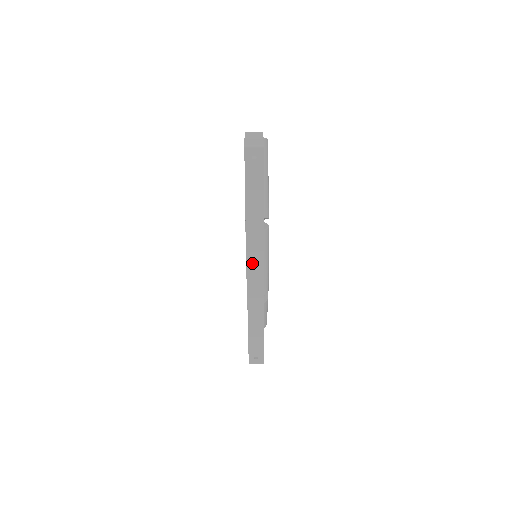
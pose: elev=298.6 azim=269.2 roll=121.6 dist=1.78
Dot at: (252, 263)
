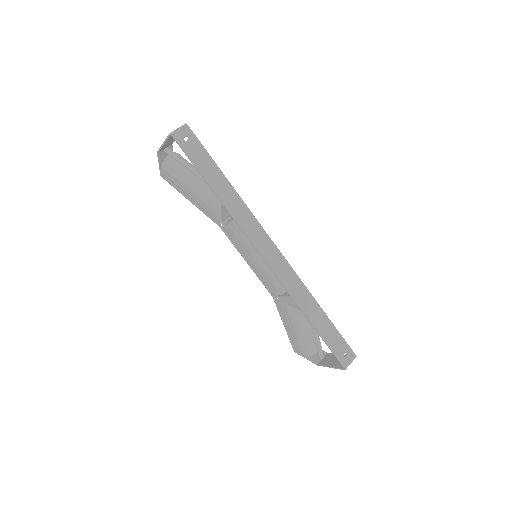
Dot at: (261, 246)
